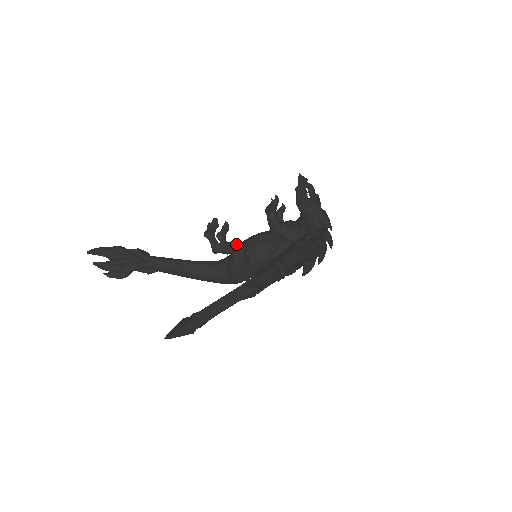
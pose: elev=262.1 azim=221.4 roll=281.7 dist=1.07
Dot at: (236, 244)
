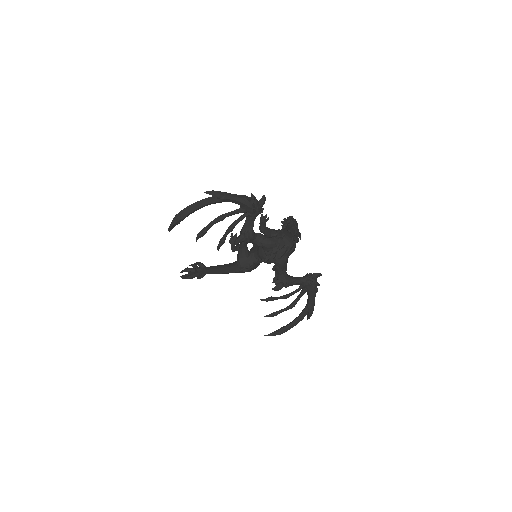
Dot at: occluded
